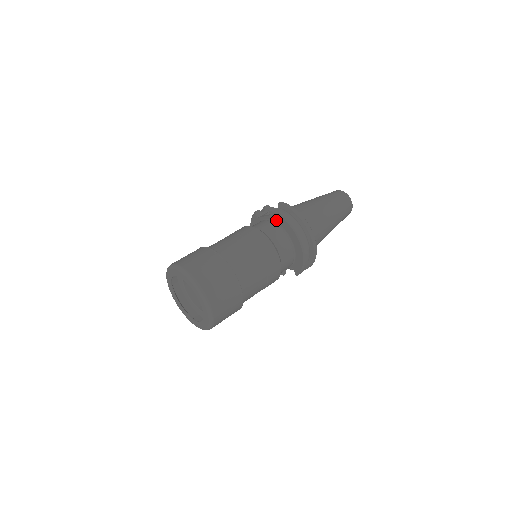
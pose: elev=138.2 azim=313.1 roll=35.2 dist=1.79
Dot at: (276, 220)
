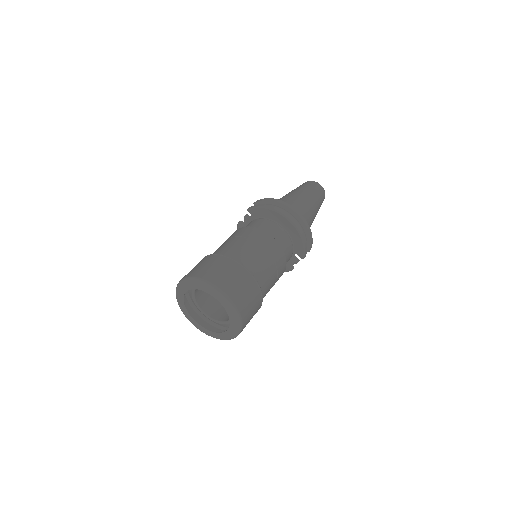
Dot at: (258, 215)
